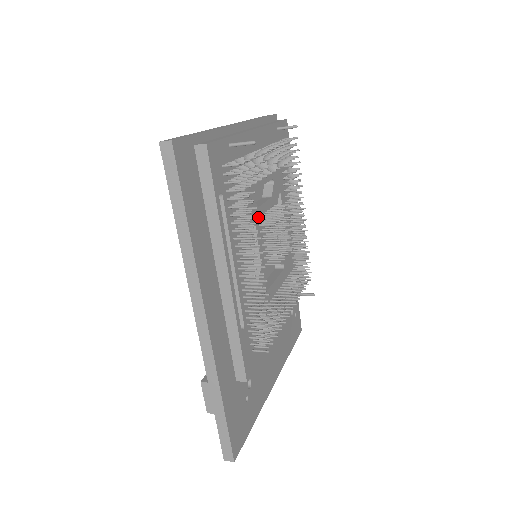
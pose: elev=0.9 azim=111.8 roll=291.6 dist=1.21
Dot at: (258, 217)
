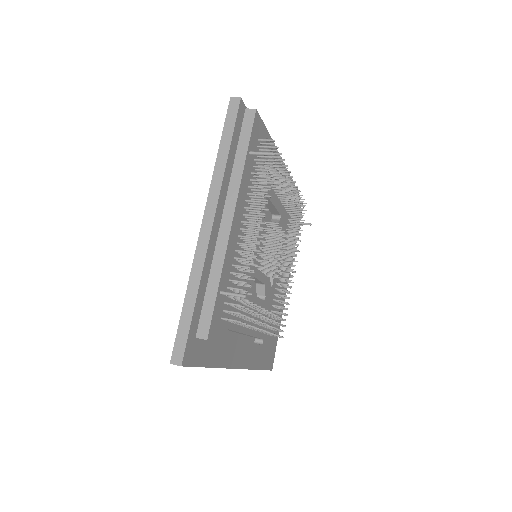
Dot at: (254, 266)
